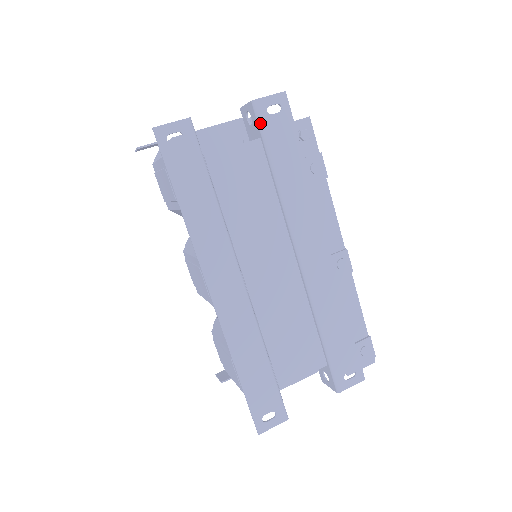
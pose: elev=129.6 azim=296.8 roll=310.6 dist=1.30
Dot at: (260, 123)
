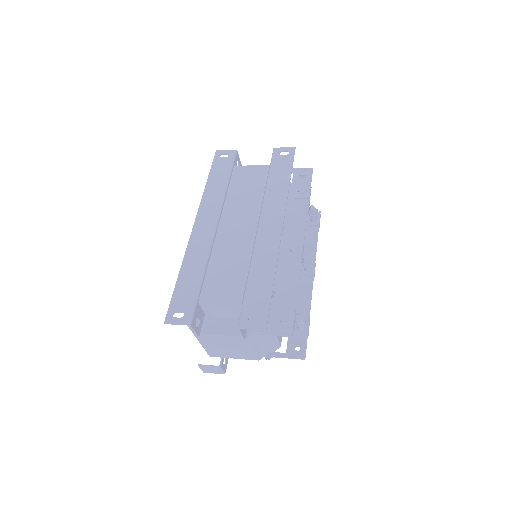
Dot at: (272, 157)
